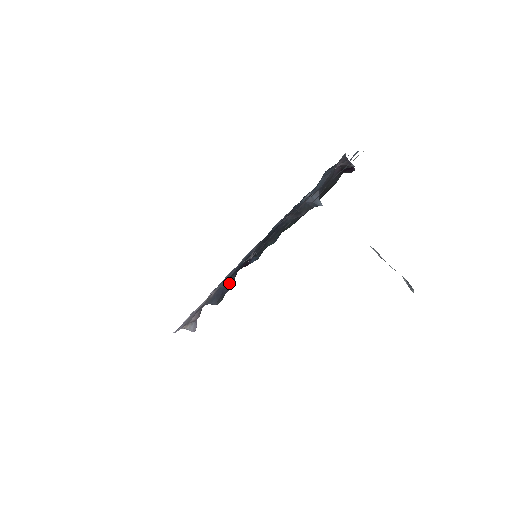
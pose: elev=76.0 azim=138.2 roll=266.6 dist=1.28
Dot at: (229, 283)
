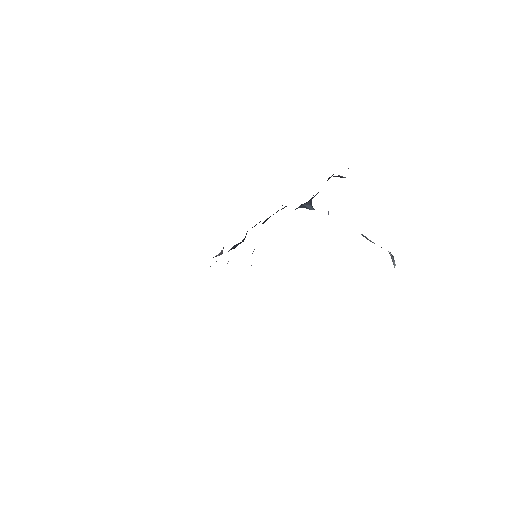
Dot at: occluded
